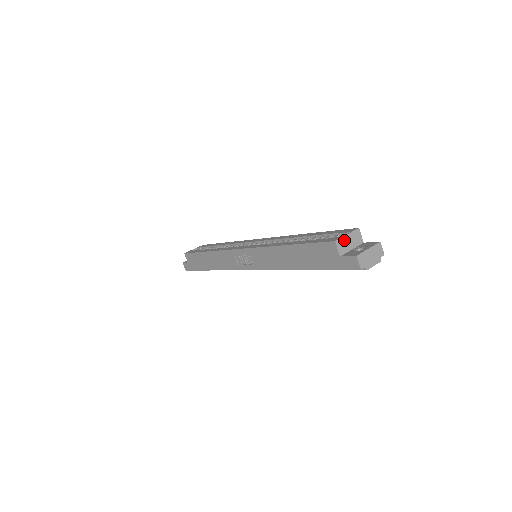
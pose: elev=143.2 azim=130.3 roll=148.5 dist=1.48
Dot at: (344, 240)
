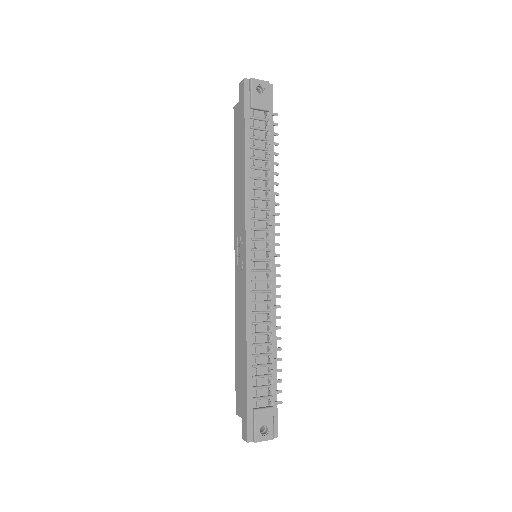
Dot at: occluded
